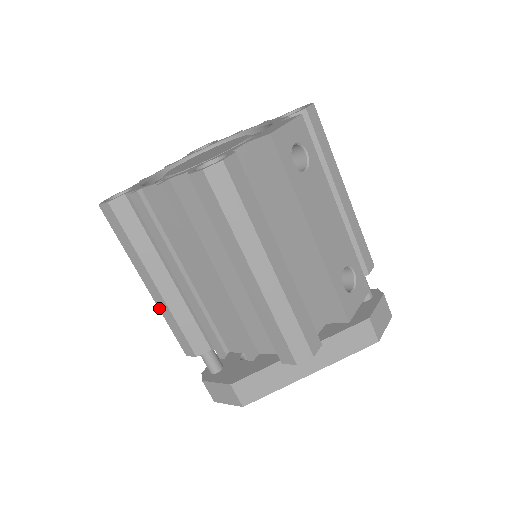
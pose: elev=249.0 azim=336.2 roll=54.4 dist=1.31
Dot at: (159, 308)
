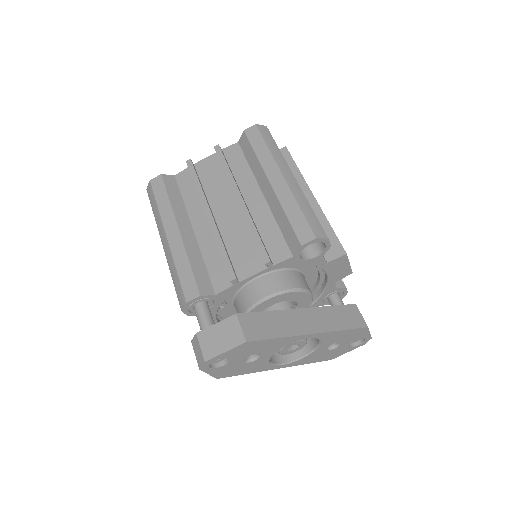
Dot at: (173, 254)
